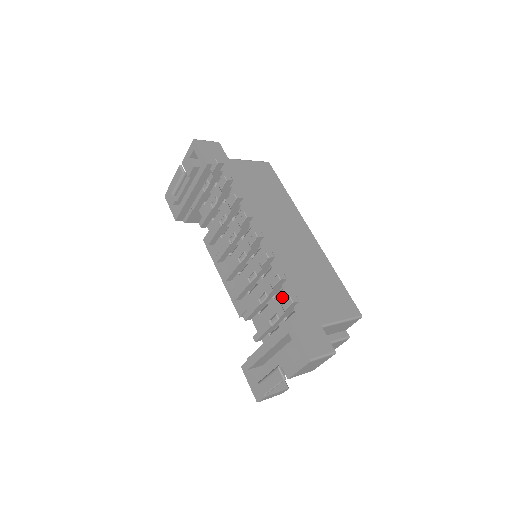
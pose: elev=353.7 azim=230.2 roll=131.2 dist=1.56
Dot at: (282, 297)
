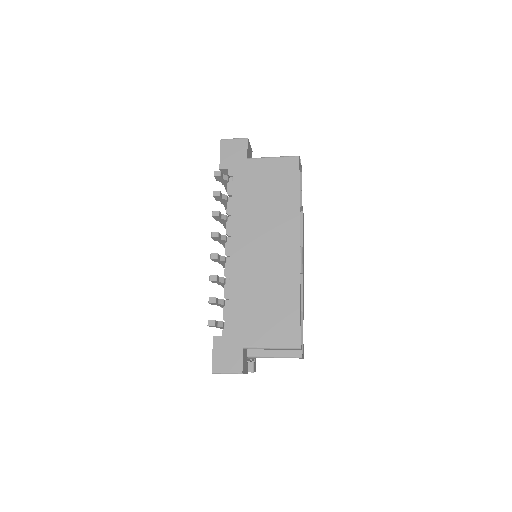
Dot at: (224, 312)
